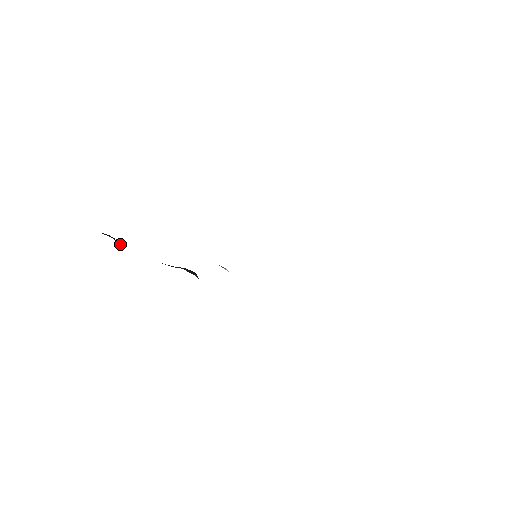
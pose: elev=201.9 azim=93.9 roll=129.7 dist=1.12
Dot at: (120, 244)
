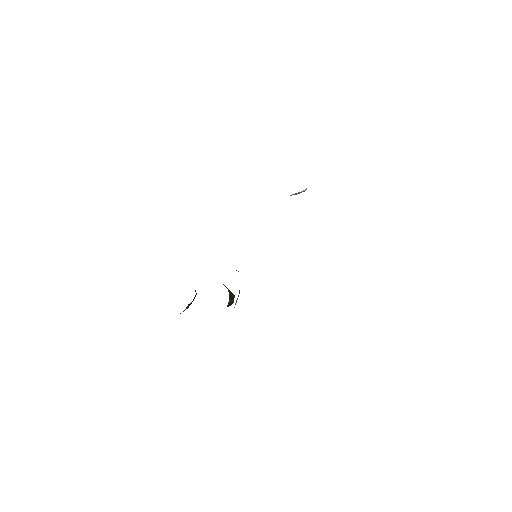
Dot at: occluded
